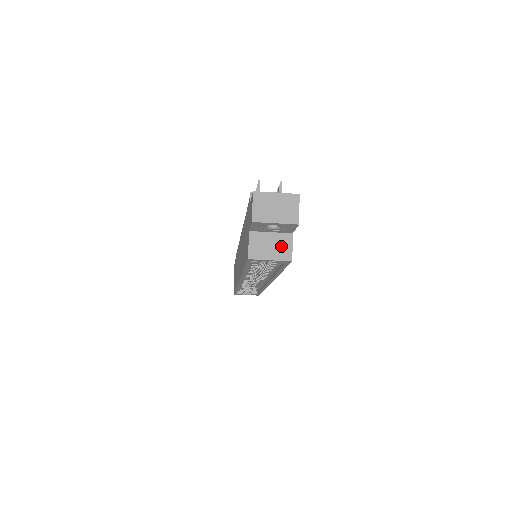
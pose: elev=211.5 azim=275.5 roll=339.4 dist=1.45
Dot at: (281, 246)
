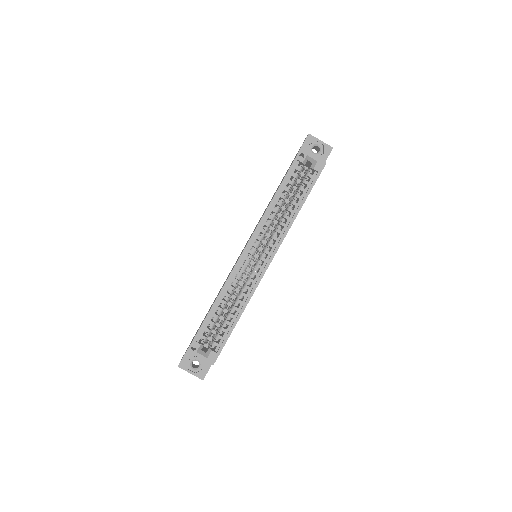
Dot at: occluded
